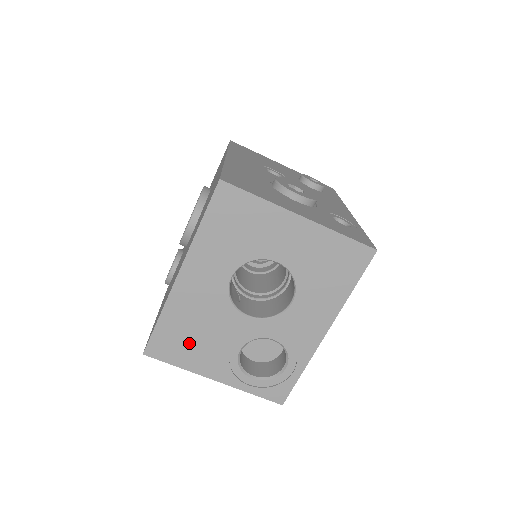
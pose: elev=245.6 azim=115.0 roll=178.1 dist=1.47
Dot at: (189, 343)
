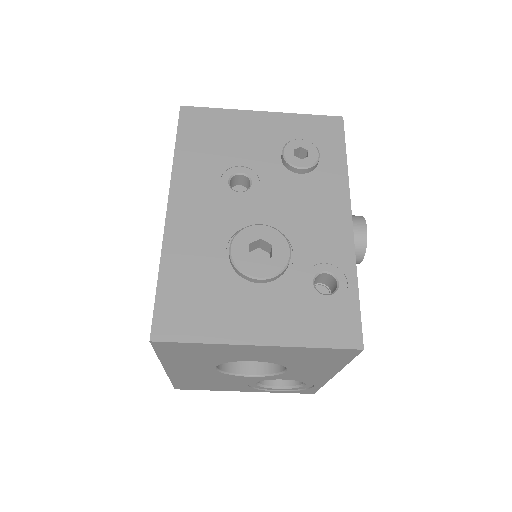
Dot at: (208, 385)
